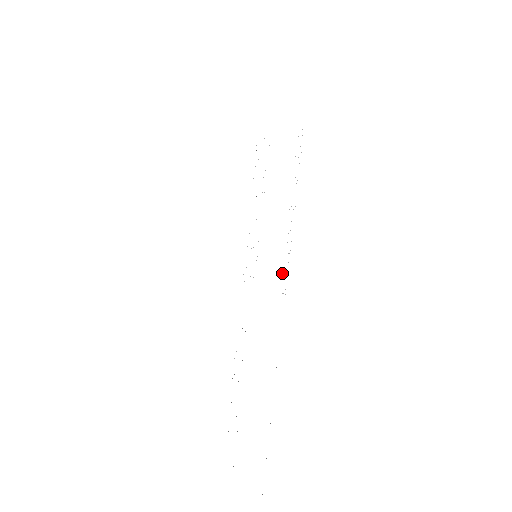
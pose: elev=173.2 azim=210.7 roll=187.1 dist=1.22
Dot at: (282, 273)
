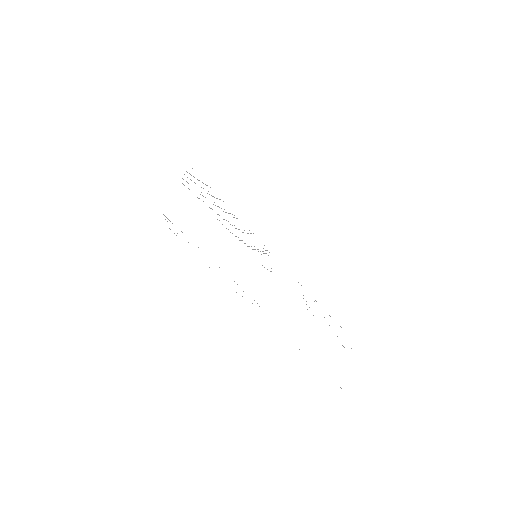
Dot at: occluded
